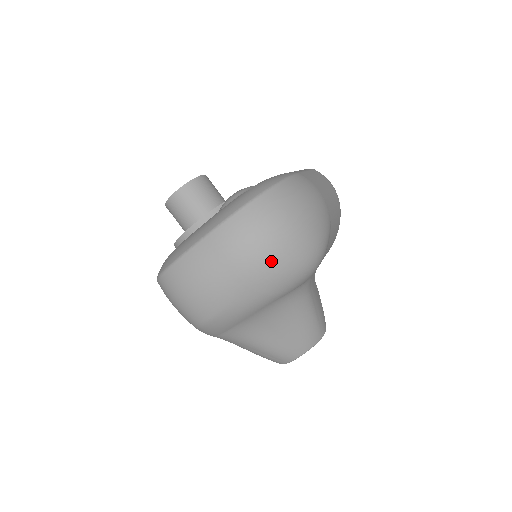
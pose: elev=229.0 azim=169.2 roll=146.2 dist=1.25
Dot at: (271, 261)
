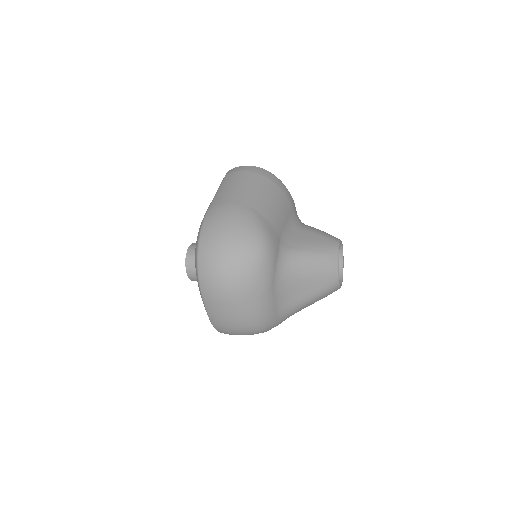
Dot at: (239, 280)
